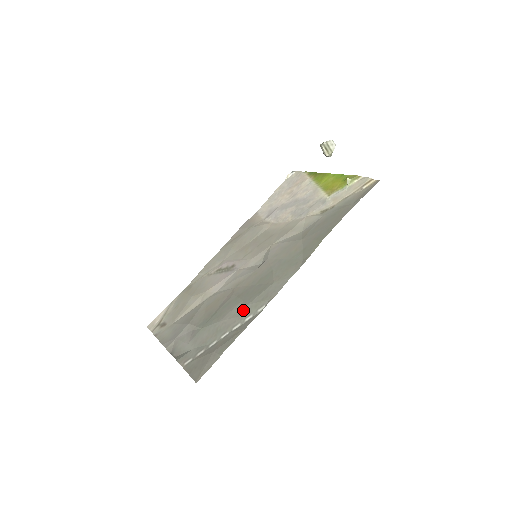
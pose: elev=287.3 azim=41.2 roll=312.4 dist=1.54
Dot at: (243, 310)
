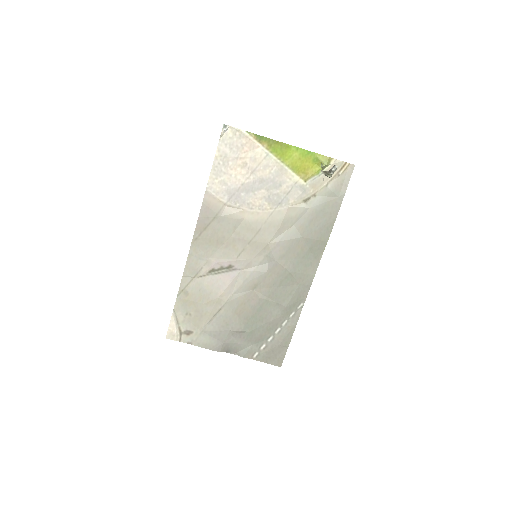
Dot at: (284, 311)
